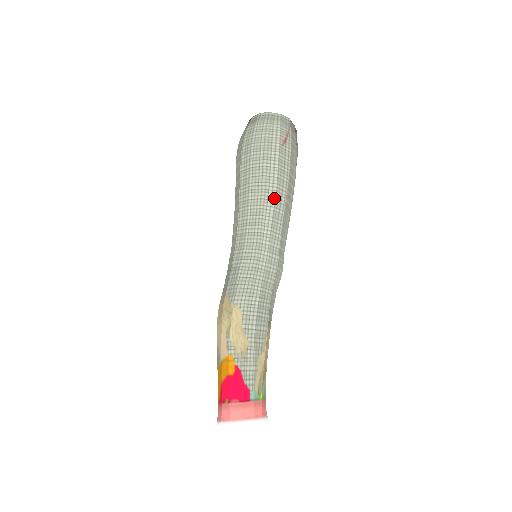
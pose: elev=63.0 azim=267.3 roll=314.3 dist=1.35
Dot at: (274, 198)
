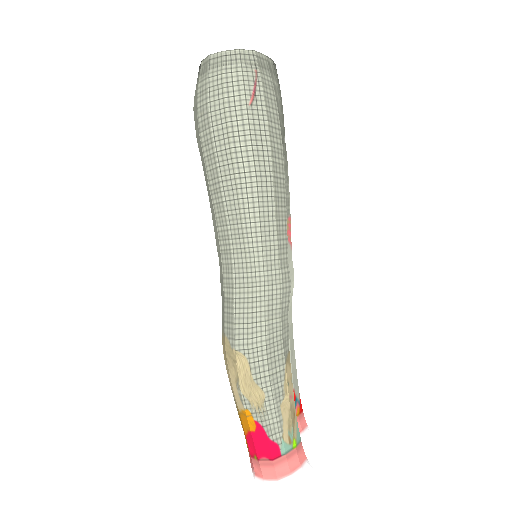
Dot at: (256, 193)
